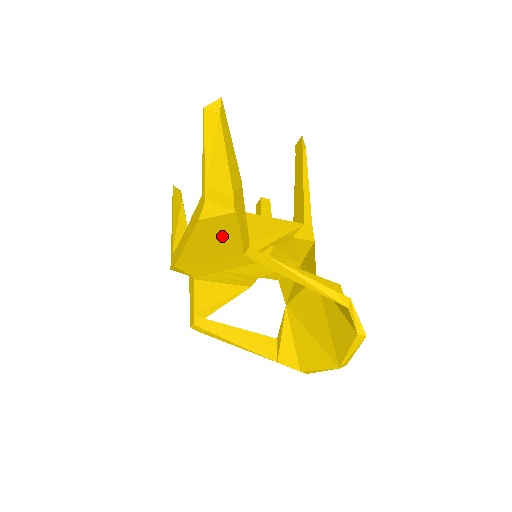
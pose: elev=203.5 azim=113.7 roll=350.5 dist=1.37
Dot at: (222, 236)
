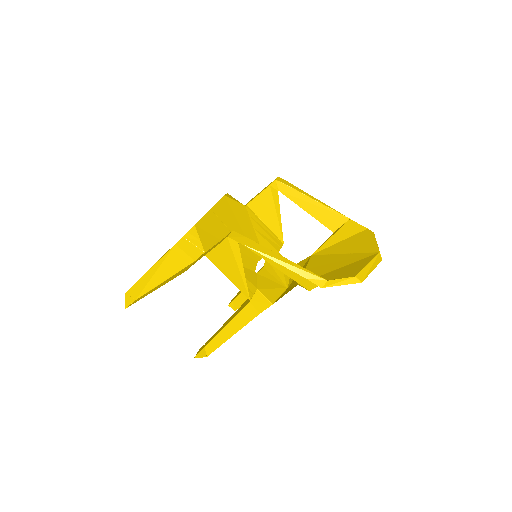
Dot at: (235, 221)
